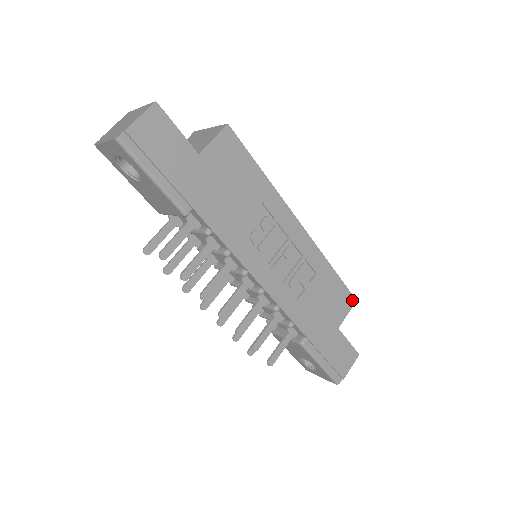
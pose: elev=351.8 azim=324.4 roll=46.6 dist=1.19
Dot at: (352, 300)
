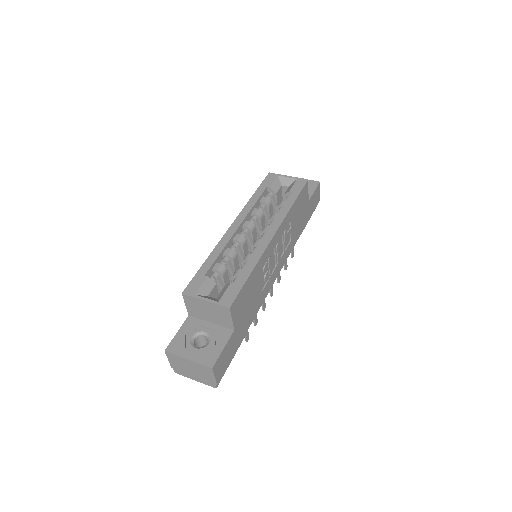
Dot at: (306, 184)
